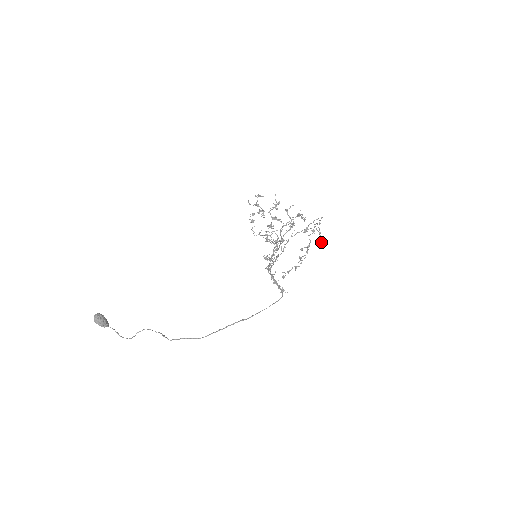
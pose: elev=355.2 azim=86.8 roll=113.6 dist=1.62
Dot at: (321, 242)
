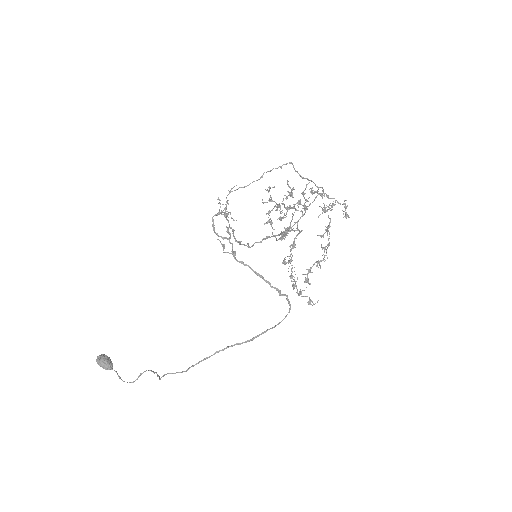
Dot at: (345, 216)
